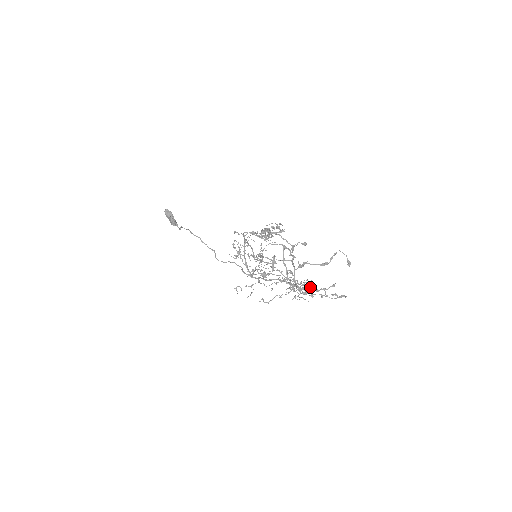
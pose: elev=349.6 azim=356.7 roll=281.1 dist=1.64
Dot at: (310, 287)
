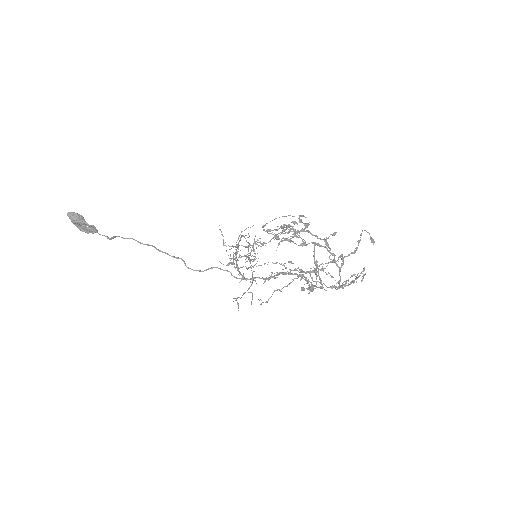
Dot at: (333, 277)
